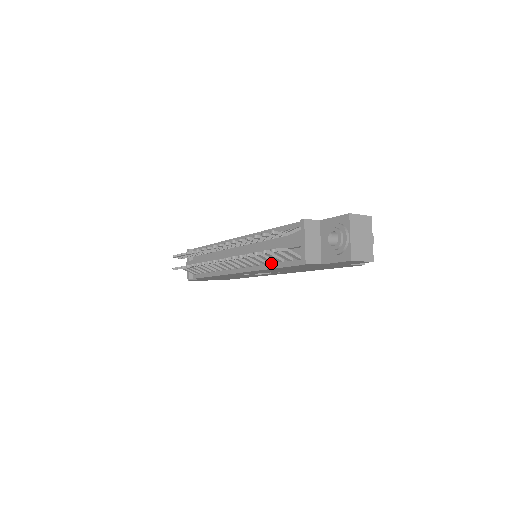
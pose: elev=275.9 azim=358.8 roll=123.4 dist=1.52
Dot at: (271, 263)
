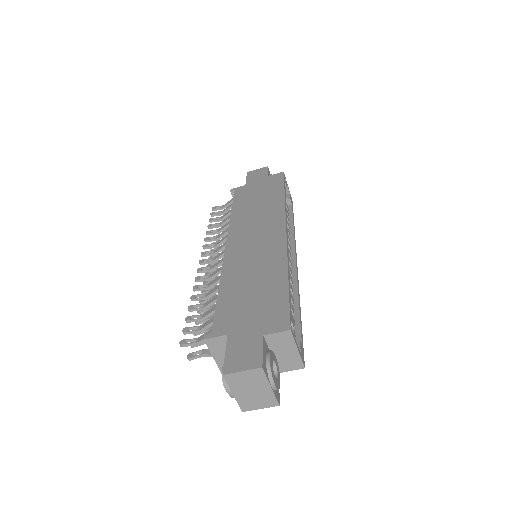
Dot at: occluded
